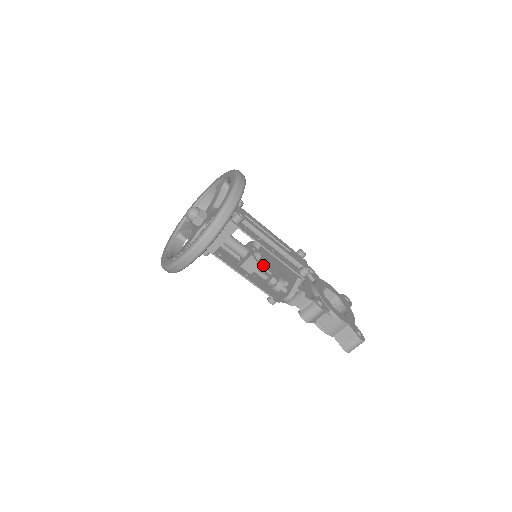
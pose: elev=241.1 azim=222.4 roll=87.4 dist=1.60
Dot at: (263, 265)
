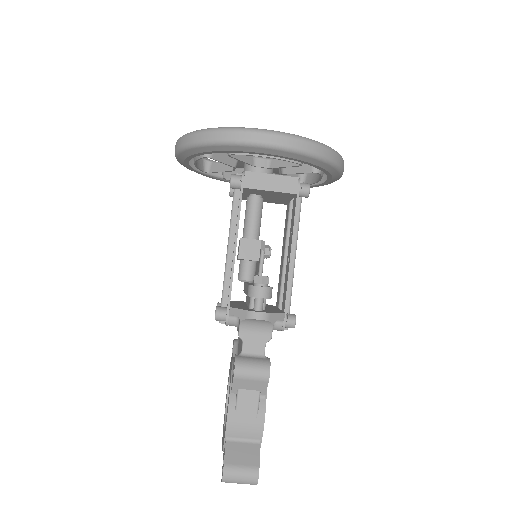
Dot at: (263, 263)
